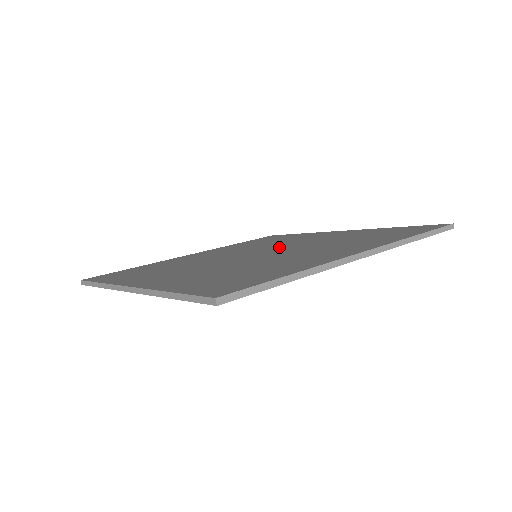
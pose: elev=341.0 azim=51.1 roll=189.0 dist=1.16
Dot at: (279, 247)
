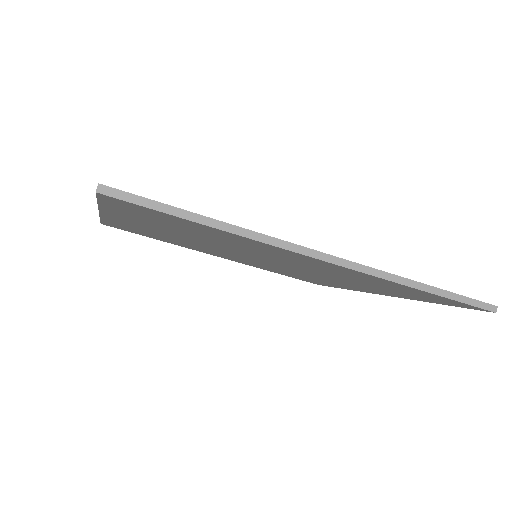
Dot at: occluded
